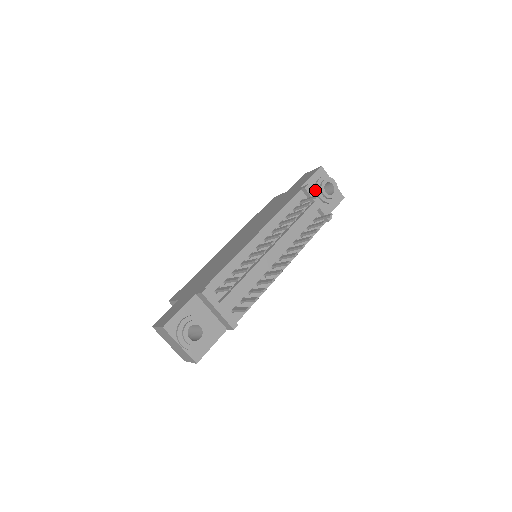
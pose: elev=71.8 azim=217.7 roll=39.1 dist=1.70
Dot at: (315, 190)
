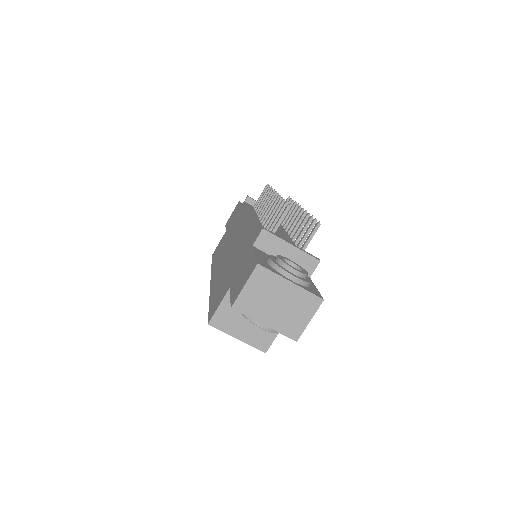
Dot at: occluded
